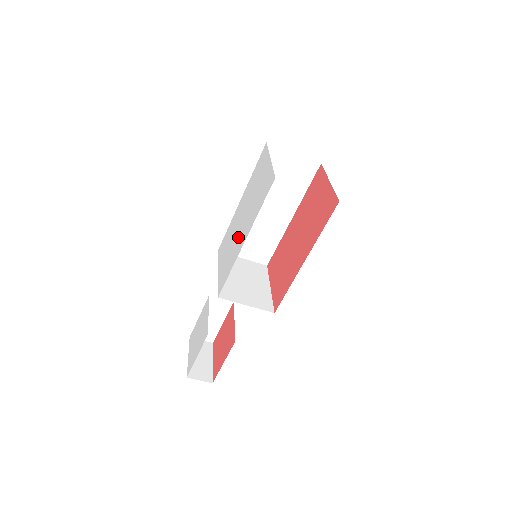
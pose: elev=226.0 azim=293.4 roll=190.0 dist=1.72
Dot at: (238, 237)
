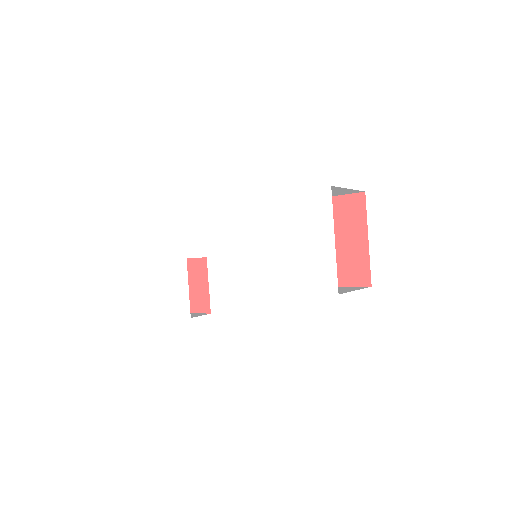
Dot at: (254, 264)
